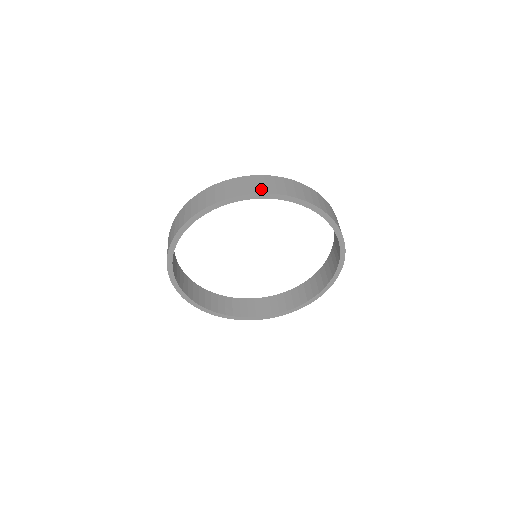
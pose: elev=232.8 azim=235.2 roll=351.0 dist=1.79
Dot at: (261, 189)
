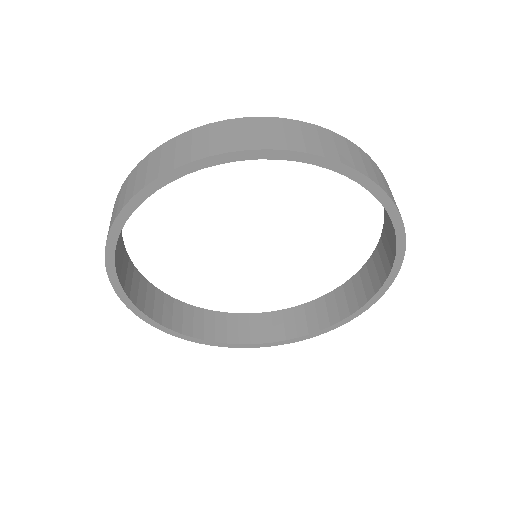
Dot at: (346, 158)
